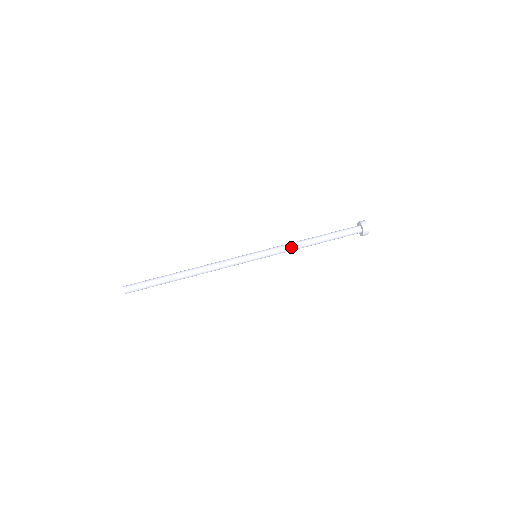
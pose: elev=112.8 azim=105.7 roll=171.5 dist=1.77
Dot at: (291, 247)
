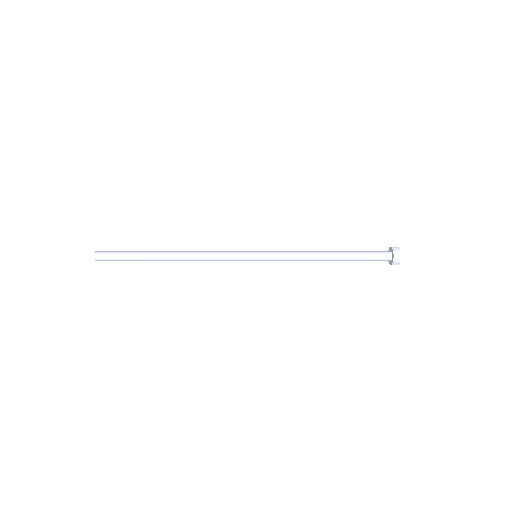
Dot at: (300, 253)
